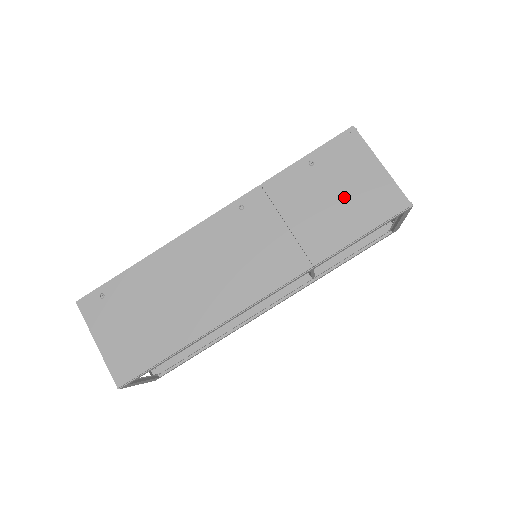
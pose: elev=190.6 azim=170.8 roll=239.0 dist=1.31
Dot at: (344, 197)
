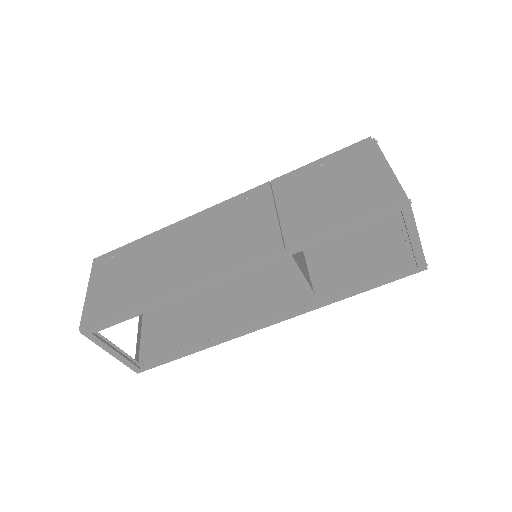
Dot at: (340, 190)
